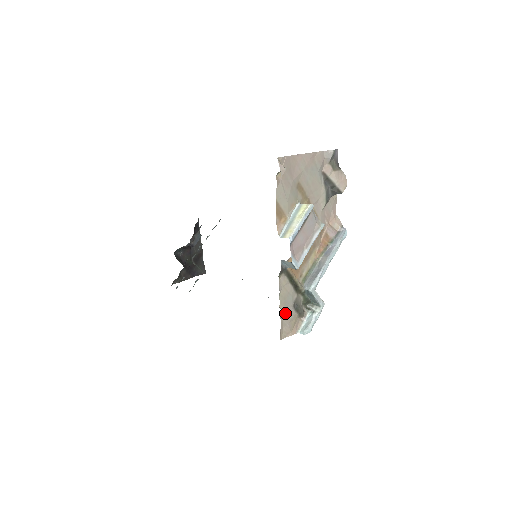
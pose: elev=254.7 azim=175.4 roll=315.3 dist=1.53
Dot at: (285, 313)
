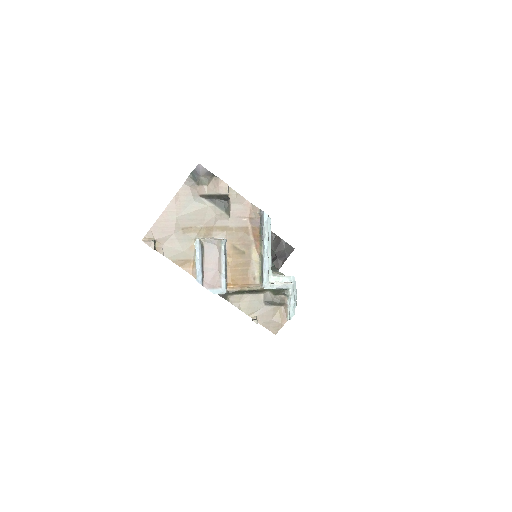
Dot at: (261, 316)
